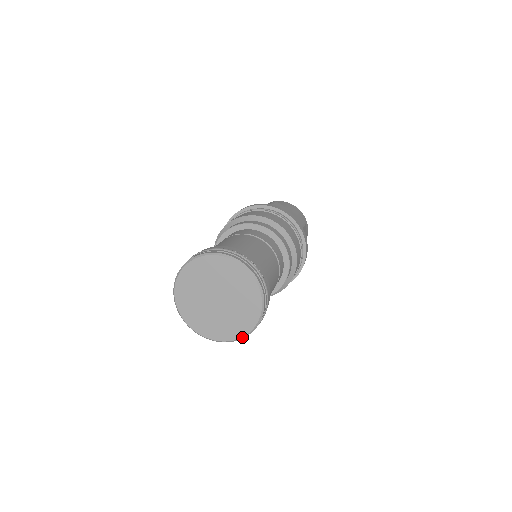
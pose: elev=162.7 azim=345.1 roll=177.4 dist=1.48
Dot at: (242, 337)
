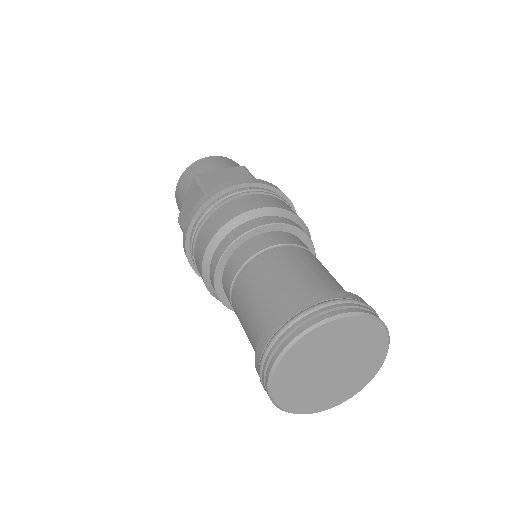
Dot at: occluded
